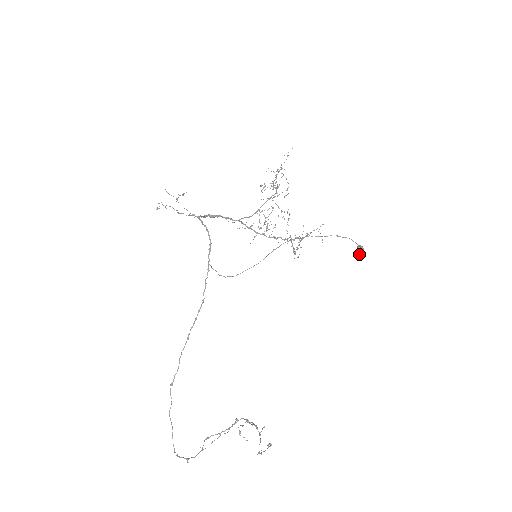
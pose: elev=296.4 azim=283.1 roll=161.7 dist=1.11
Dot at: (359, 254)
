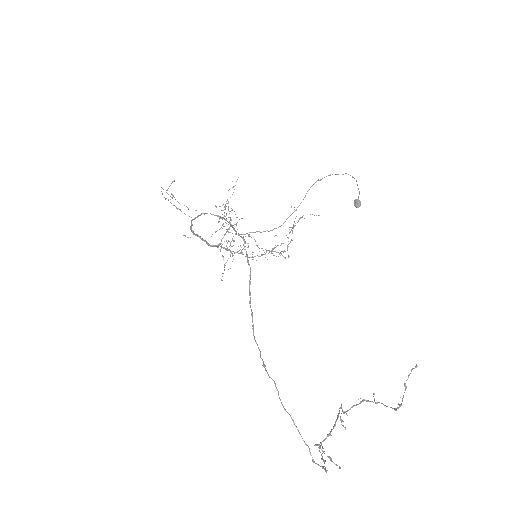
Dot at: (358, 207)
